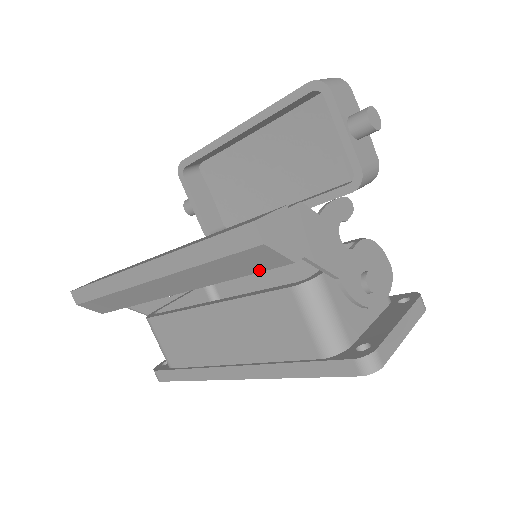
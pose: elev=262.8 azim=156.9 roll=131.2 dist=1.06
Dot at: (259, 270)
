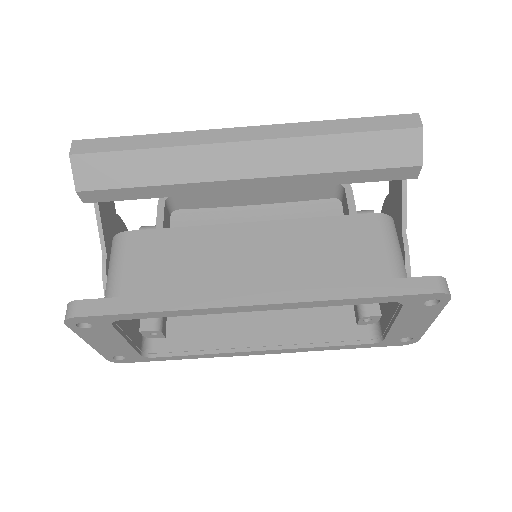
Dot at: (383, 165)
